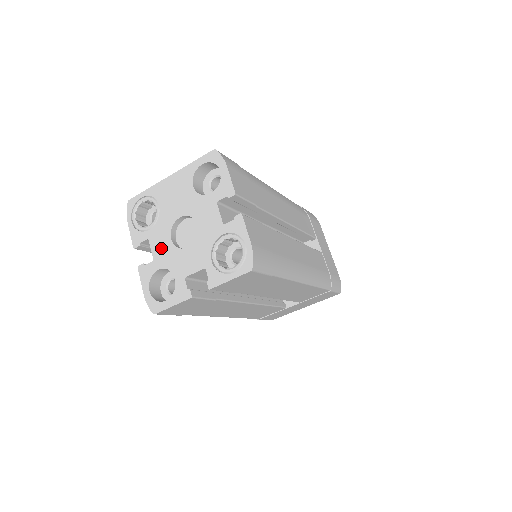
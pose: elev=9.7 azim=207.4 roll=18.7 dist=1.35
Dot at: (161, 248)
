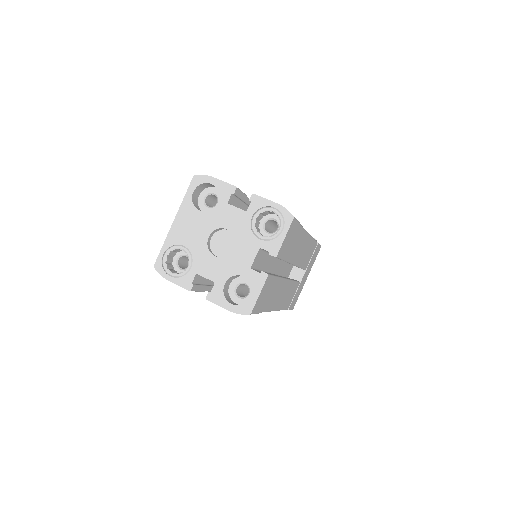
Dot at: (213, 269)
